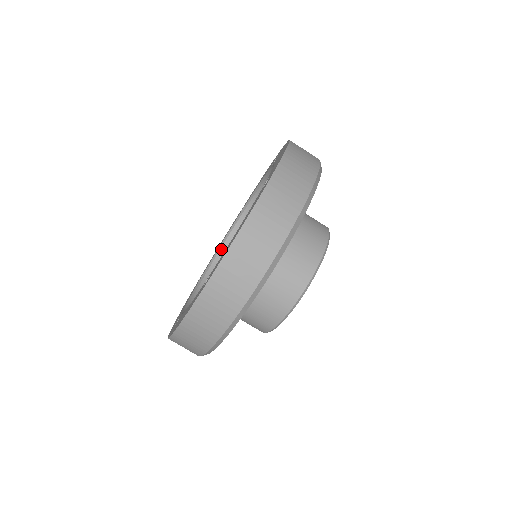
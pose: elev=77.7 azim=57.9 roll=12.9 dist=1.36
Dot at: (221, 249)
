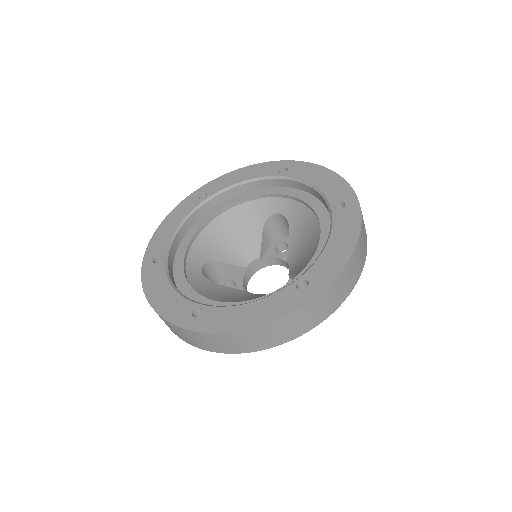
Dot at: (179, 231)
